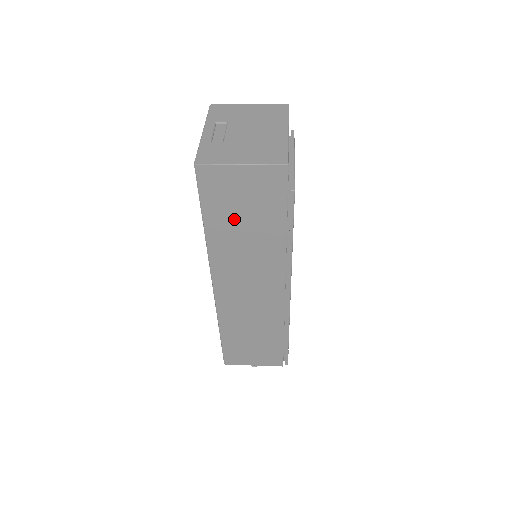
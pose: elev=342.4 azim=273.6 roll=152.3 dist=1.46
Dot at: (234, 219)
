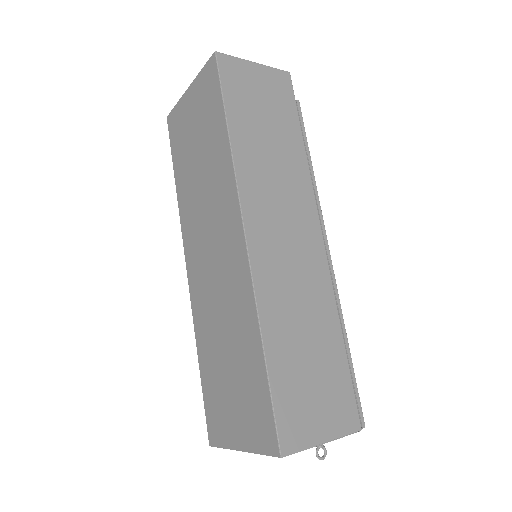
Dot at: (256, 122)
